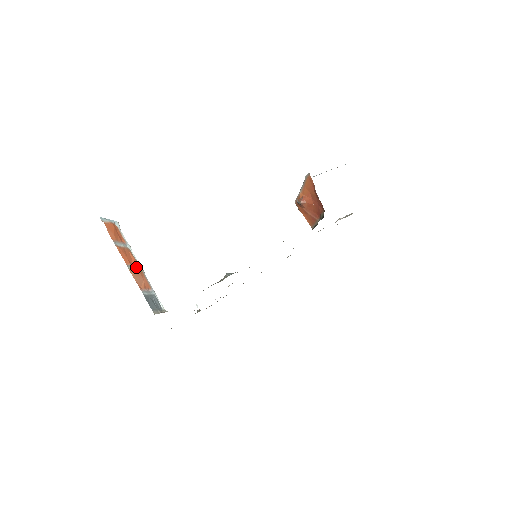
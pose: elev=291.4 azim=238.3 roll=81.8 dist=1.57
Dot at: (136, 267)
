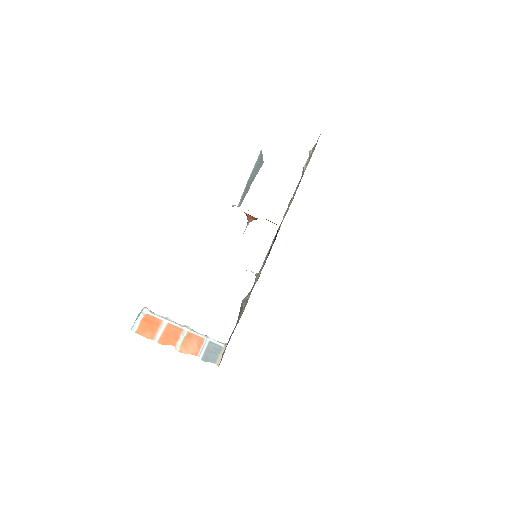
Dot at: (182, 335)
